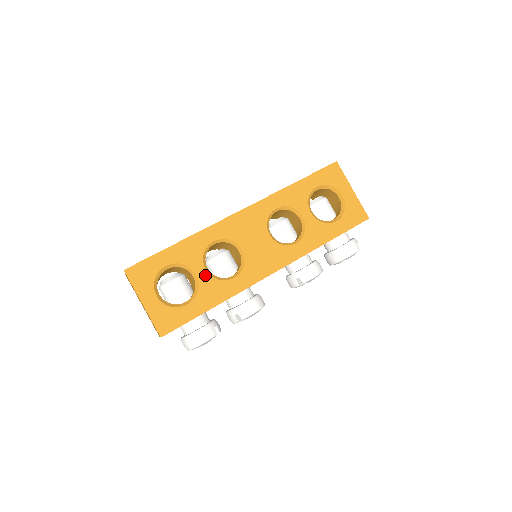
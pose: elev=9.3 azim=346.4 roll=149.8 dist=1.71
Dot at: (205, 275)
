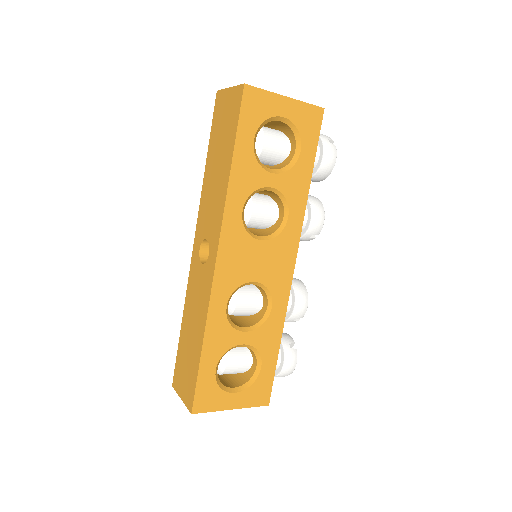
Dot at: (250, 336)
